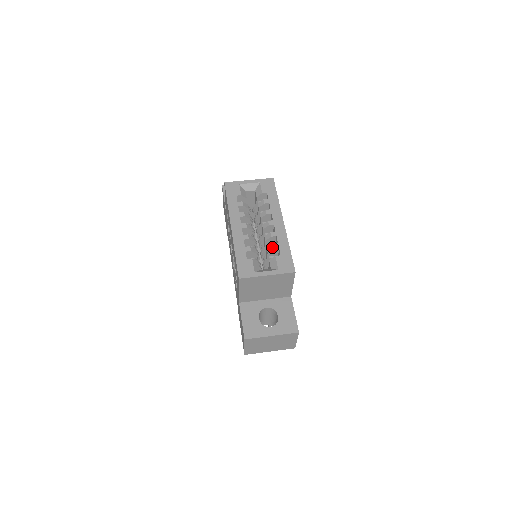
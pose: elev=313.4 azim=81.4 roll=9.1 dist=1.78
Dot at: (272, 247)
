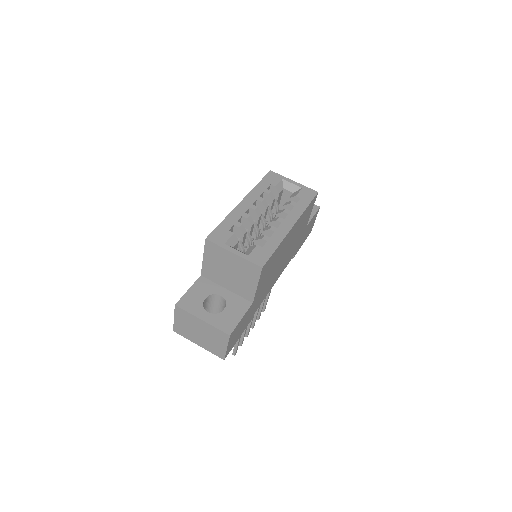
Dot at: (262, 237)
